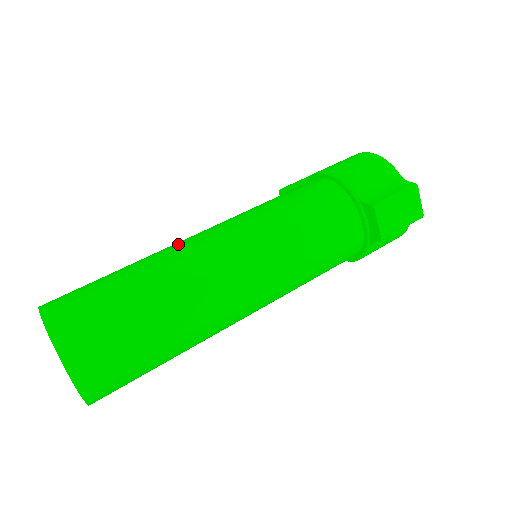
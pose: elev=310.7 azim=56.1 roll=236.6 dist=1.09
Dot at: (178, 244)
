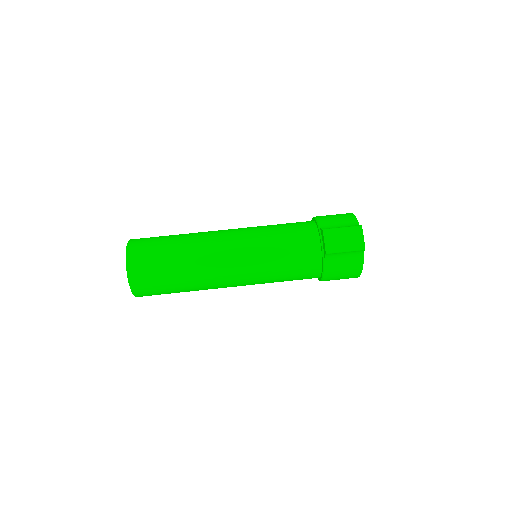
Dot at: occluded
